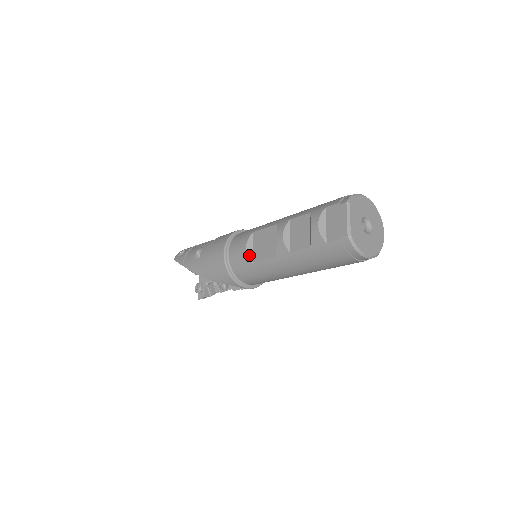
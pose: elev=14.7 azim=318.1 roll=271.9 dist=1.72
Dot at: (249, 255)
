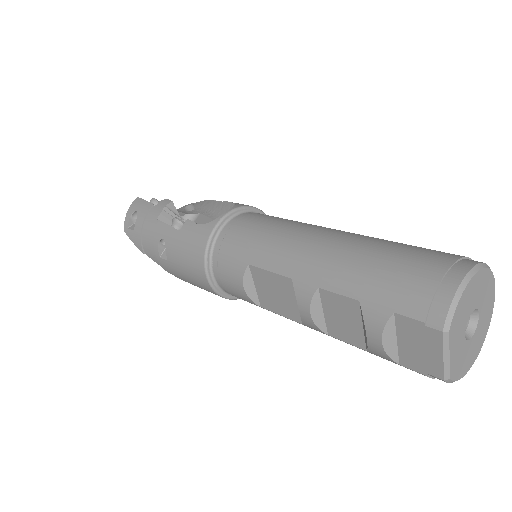
Dot at: (252, 298)
